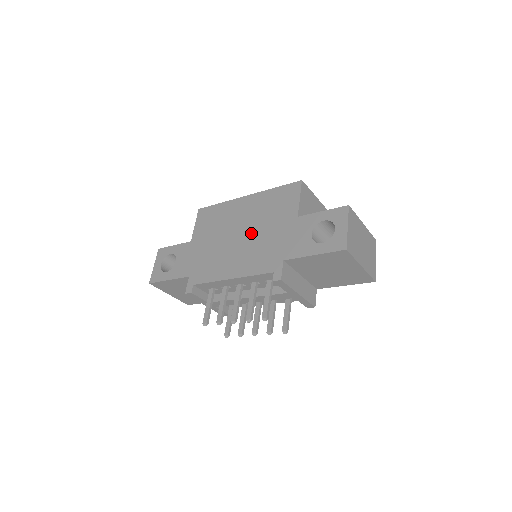
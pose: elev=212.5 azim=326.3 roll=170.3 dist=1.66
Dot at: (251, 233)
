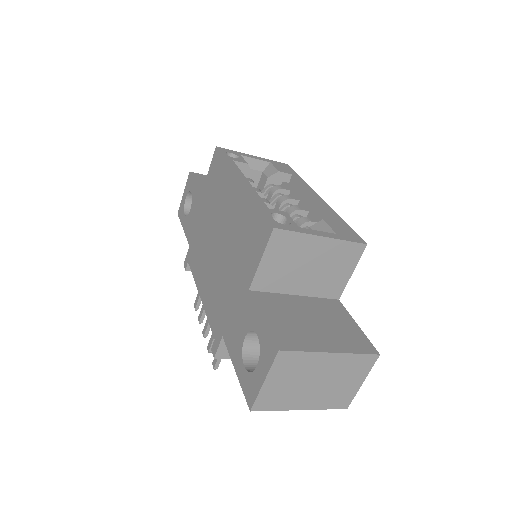
Dot at: (223, 254)
